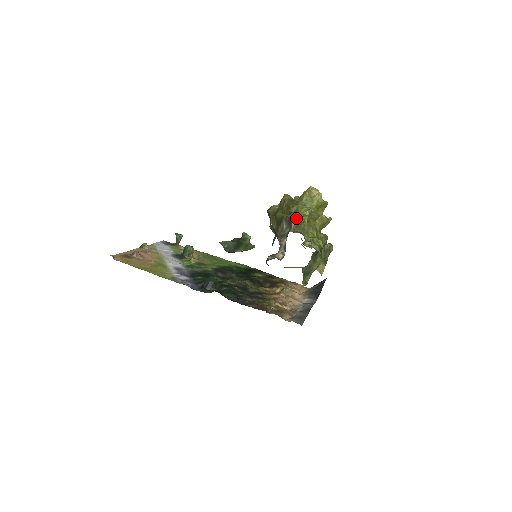
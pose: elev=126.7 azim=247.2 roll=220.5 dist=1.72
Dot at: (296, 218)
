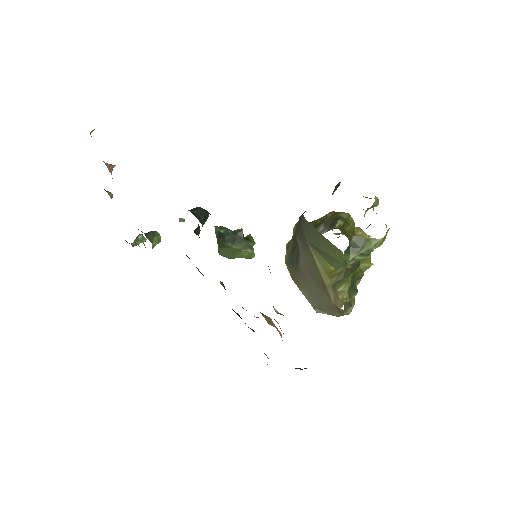
Dot at: (344, 221)
